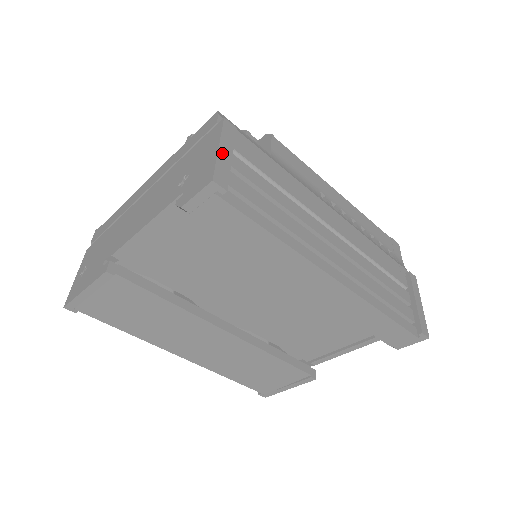
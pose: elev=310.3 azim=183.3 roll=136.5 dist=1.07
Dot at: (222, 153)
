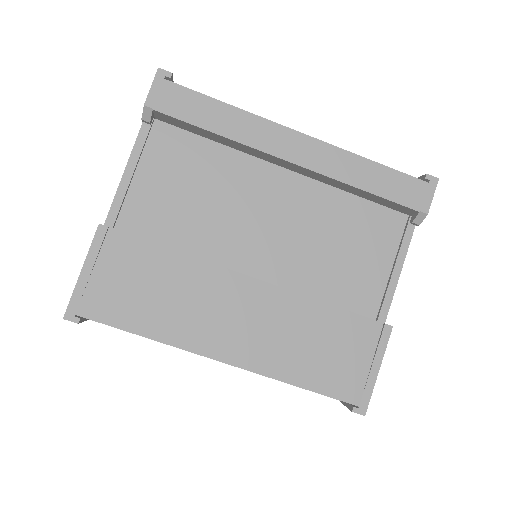
Dot at: occluded
